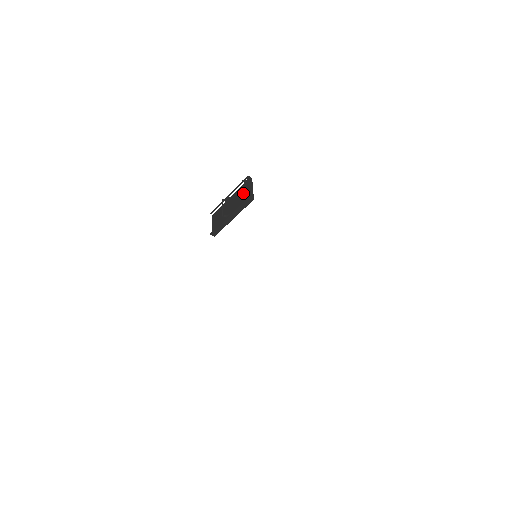
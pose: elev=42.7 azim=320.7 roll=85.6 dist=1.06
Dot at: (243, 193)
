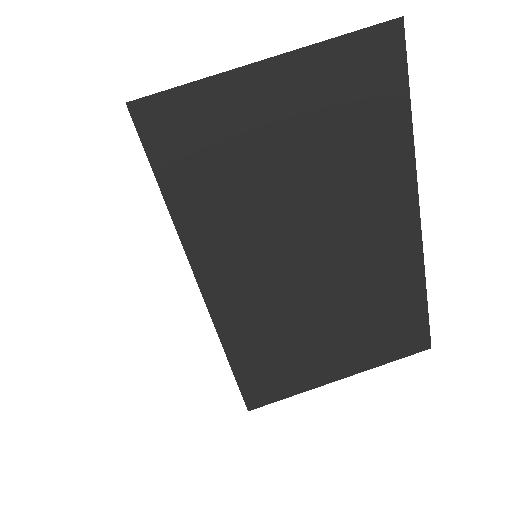
Dot at: occluded
